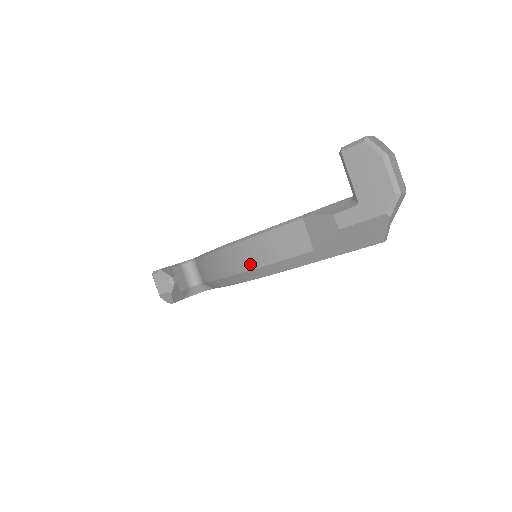
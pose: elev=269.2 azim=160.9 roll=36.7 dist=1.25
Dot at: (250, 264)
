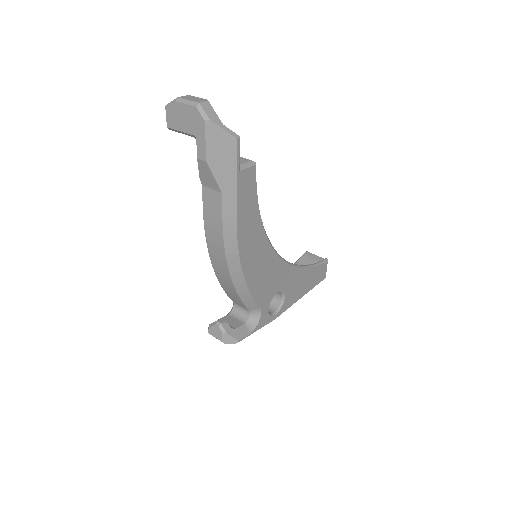
Dot at: (221, 250)
